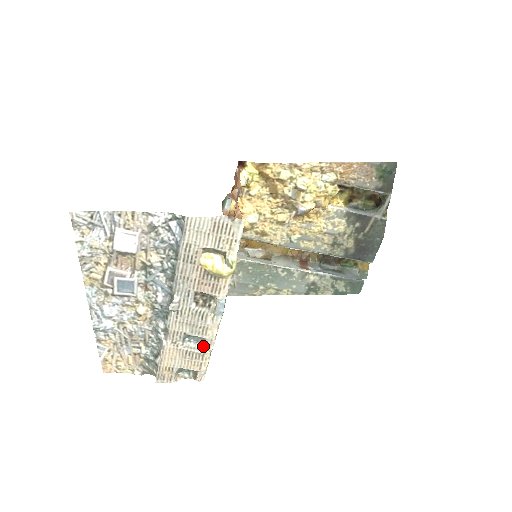
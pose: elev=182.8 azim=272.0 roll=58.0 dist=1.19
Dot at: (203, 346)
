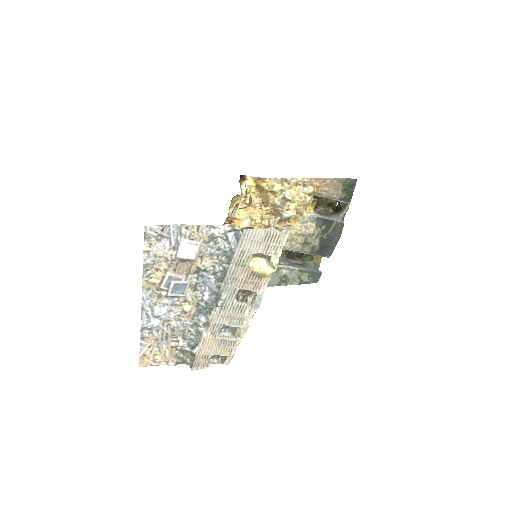
Dot at: (235, 334)
